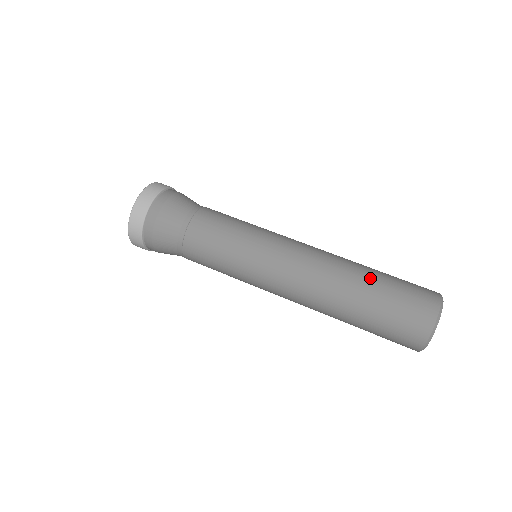
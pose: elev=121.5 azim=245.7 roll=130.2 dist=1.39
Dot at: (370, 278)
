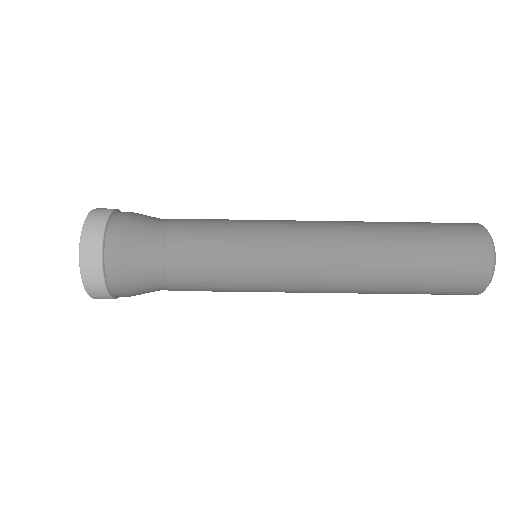
Dot at: (407, 260)
